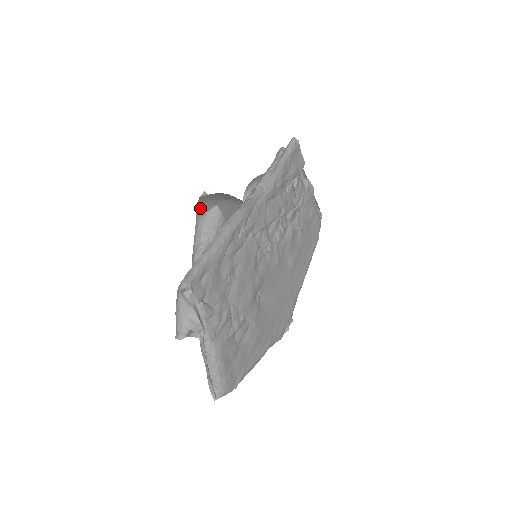
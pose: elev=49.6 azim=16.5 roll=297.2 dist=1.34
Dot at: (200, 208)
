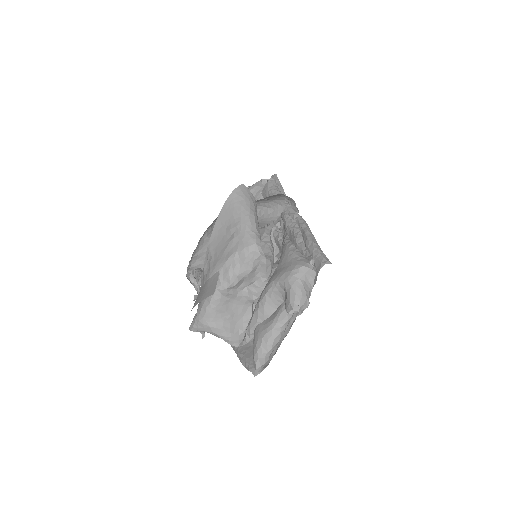
Dot at: occluded
